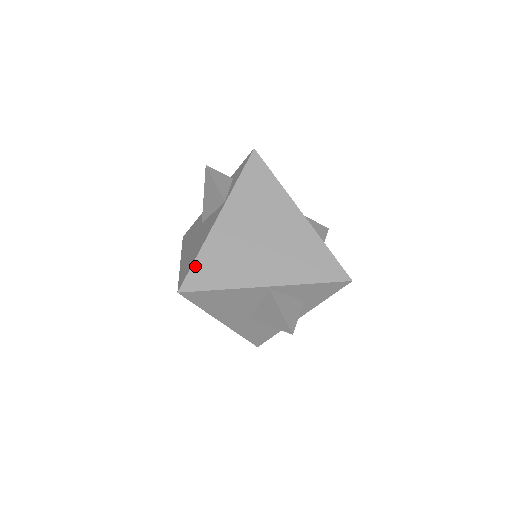
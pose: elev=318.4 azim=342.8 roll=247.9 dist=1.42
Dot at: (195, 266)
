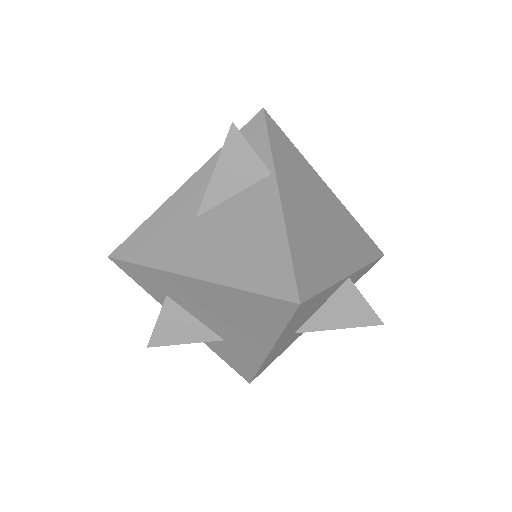
Dot at: (295, 262)
